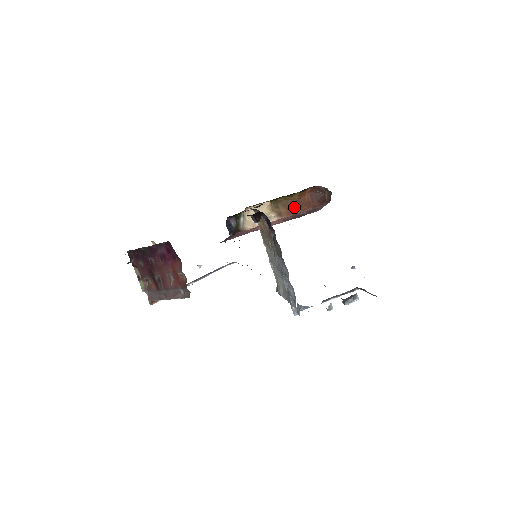
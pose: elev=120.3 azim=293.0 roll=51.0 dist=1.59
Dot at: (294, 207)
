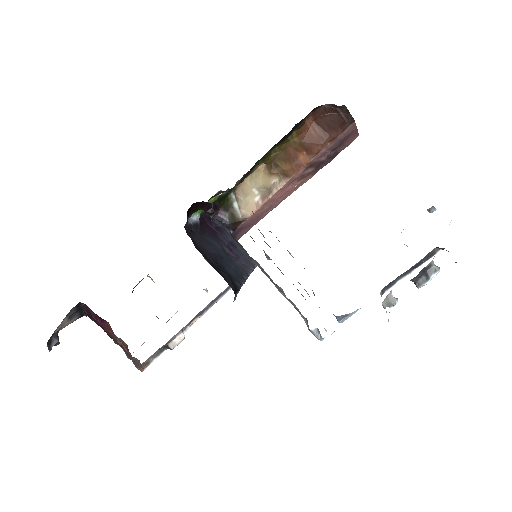
Dot at: (301, 155)
